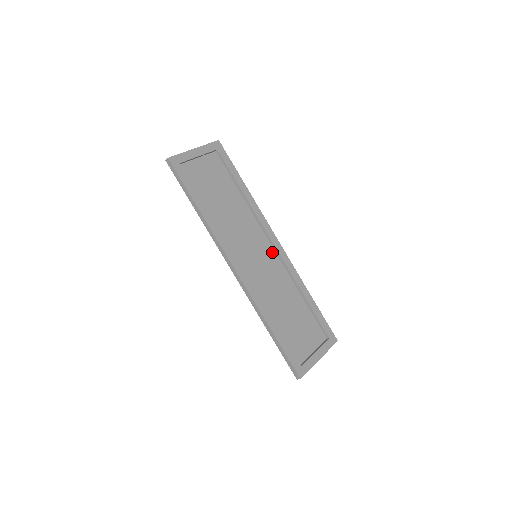
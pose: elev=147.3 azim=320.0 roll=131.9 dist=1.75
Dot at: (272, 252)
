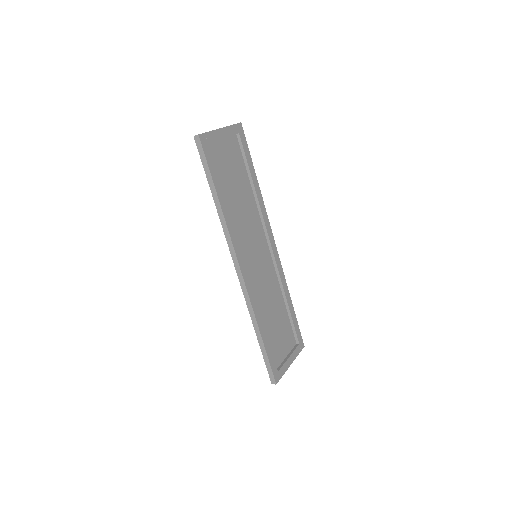
Dot at: (268, 253)
